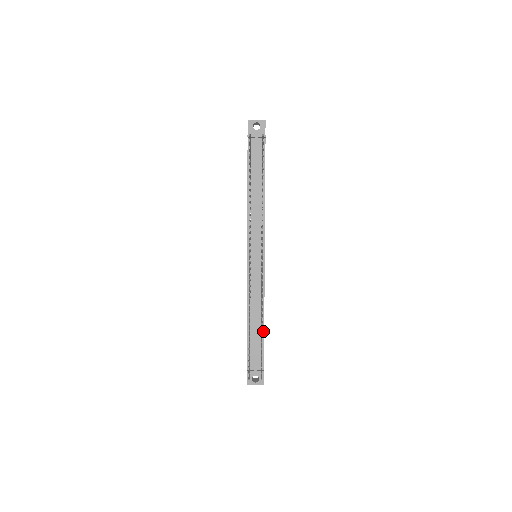
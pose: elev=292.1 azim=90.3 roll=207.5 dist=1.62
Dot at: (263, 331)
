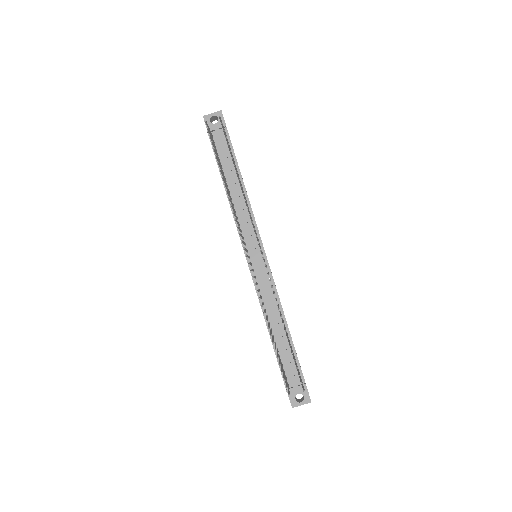
Dot at: (290, 337)
